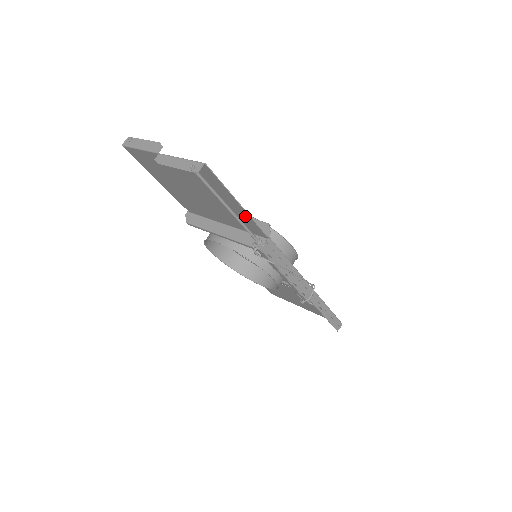
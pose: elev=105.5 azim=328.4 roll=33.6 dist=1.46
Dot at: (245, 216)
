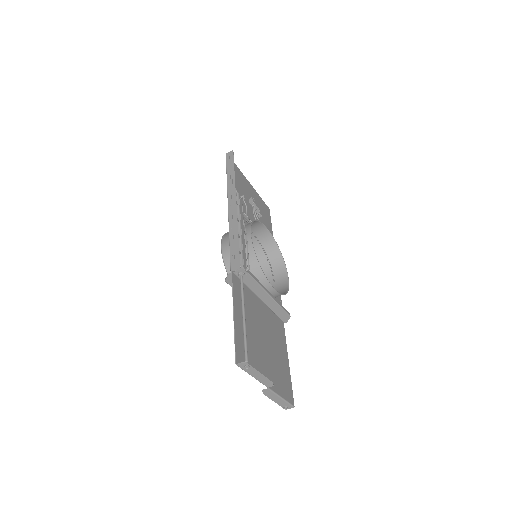
Dot at: (284, 345)
